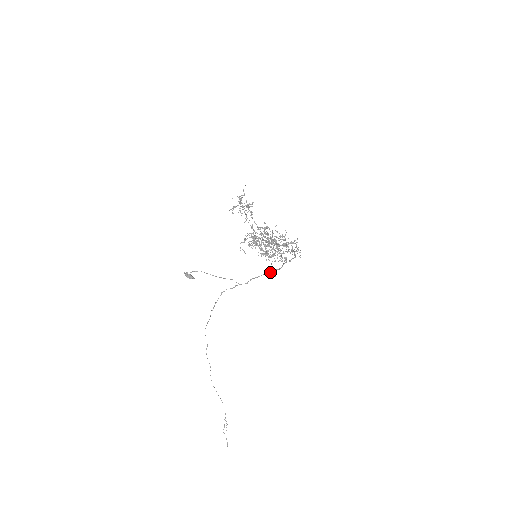
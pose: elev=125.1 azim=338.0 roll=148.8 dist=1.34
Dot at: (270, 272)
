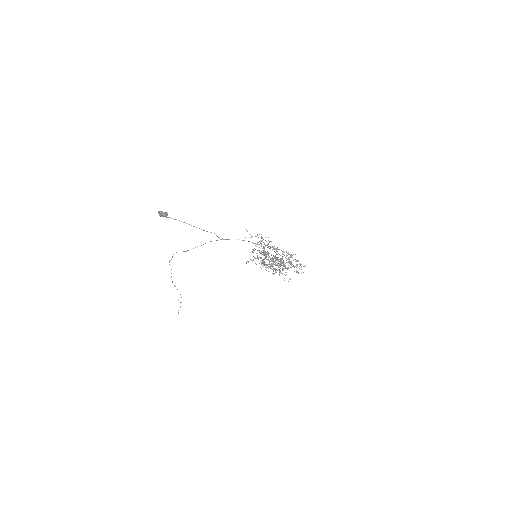
Dot at: (257, 244)
